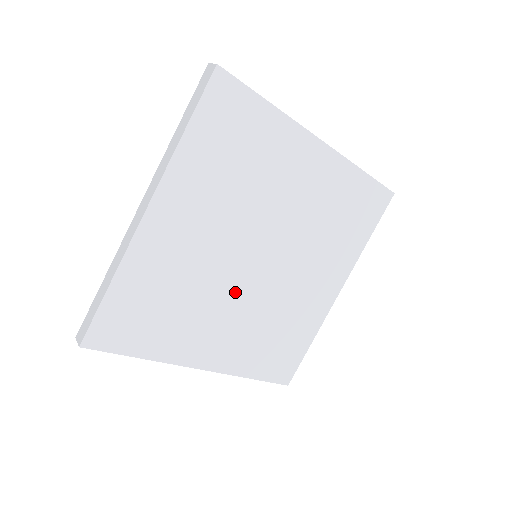
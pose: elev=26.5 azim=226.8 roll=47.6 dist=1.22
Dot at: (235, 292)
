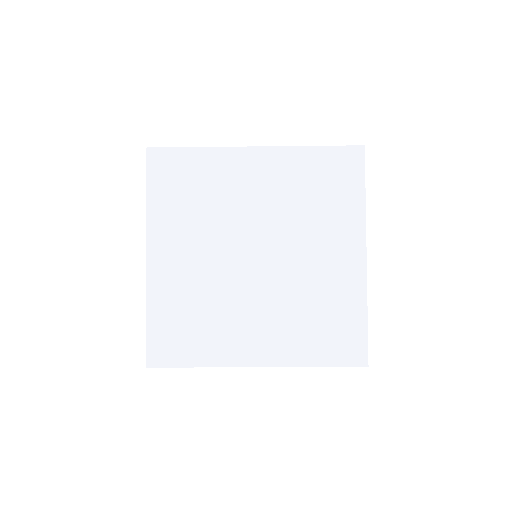
Dot at: (249, 290)
